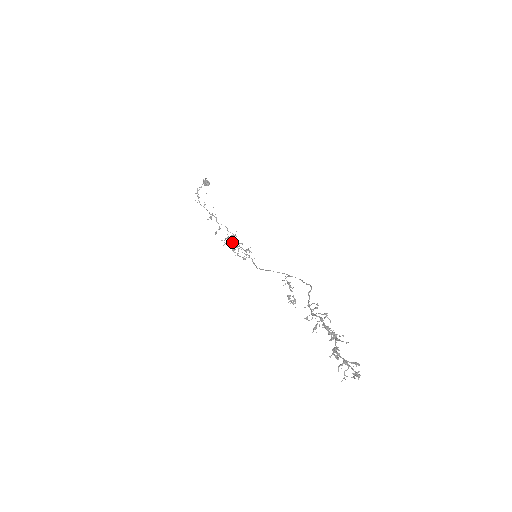
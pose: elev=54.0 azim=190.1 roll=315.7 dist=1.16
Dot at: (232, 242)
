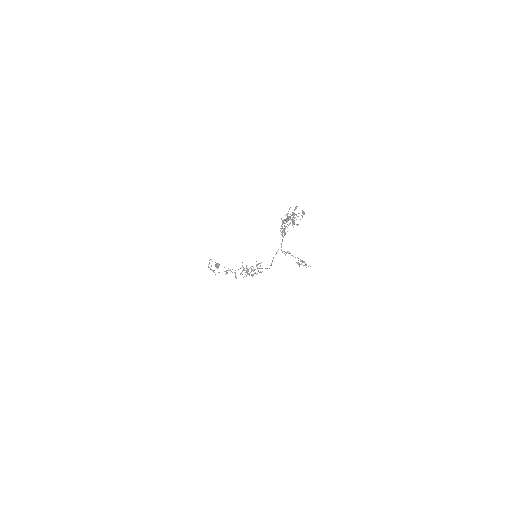
Dot at: (247, 272)
